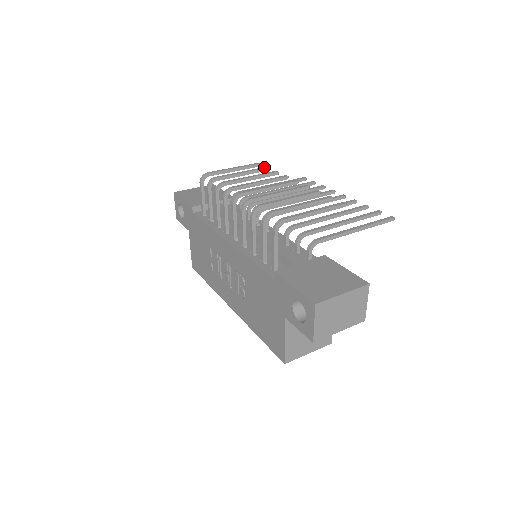
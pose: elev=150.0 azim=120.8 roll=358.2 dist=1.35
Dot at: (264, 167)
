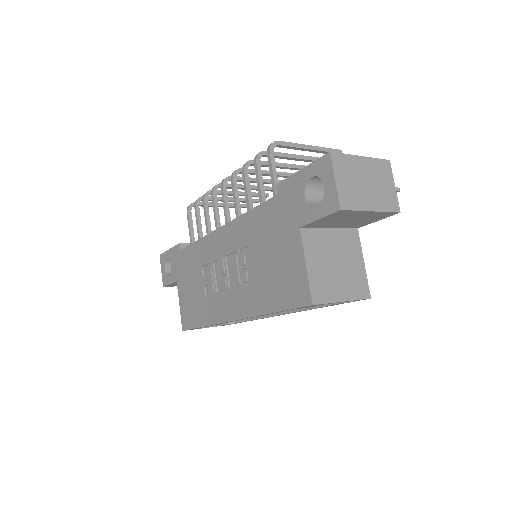
Dot at: (253, 199)
